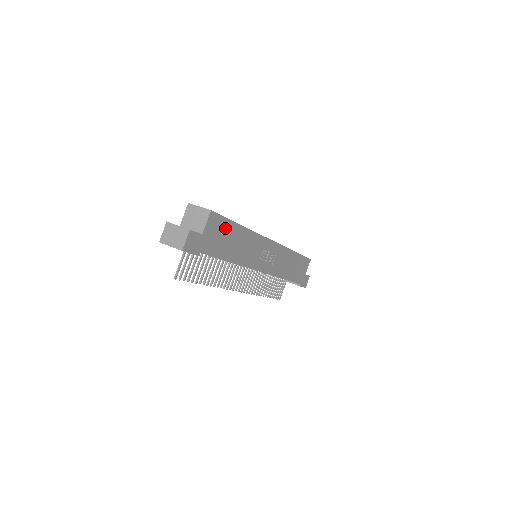
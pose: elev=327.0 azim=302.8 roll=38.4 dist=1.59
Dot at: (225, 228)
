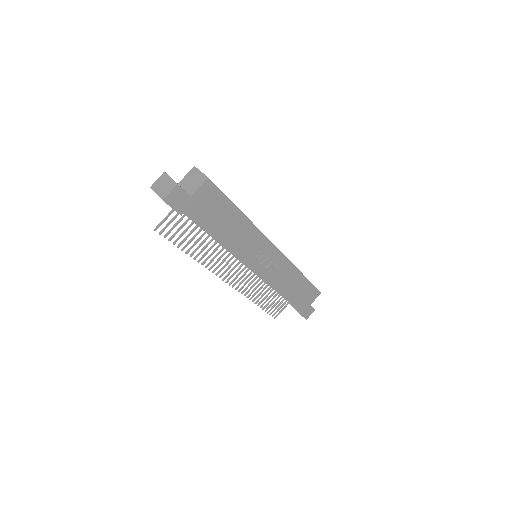
Dot at: (220, 204)
